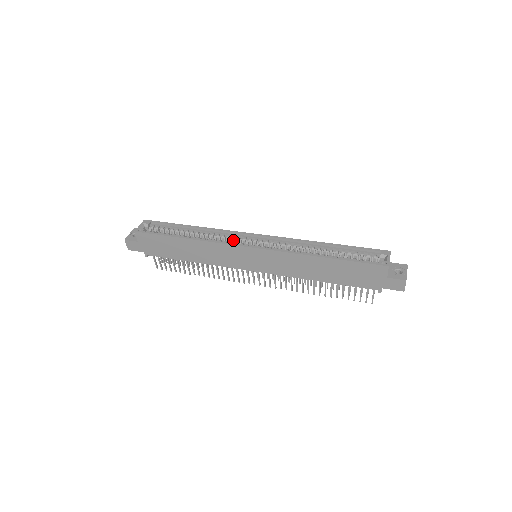
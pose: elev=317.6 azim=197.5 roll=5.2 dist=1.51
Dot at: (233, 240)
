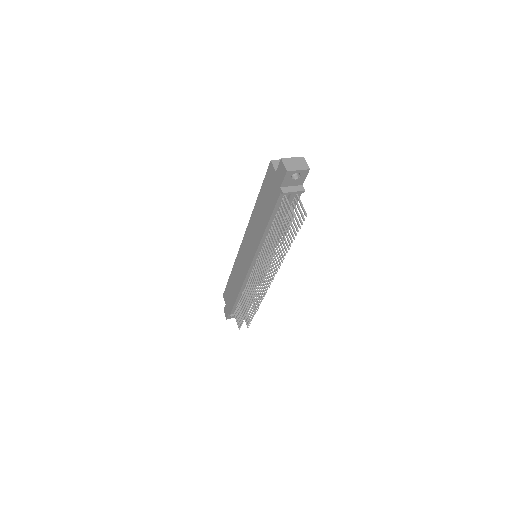
Dot at: occluded
